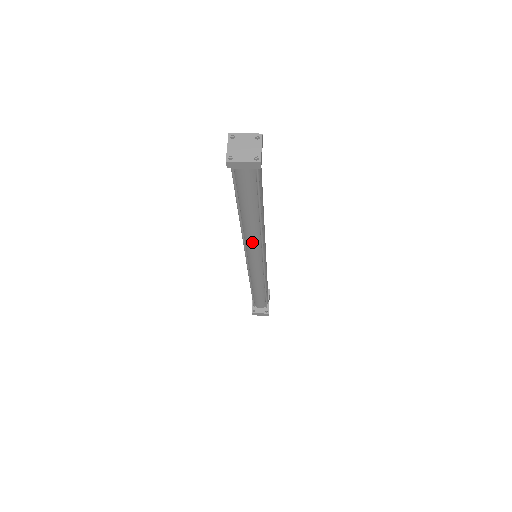
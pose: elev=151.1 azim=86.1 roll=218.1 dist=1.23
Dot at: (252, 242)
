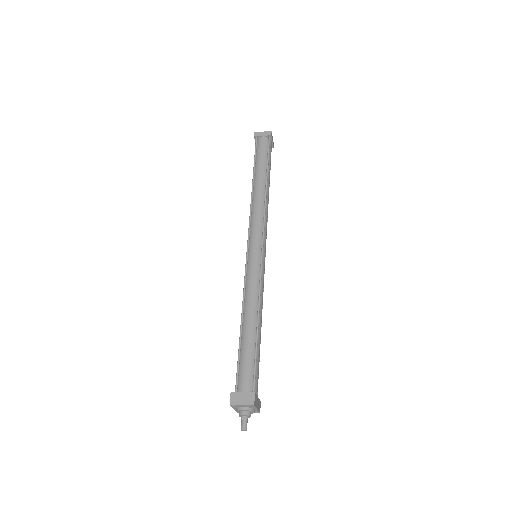
Dot at: (257, 210)
